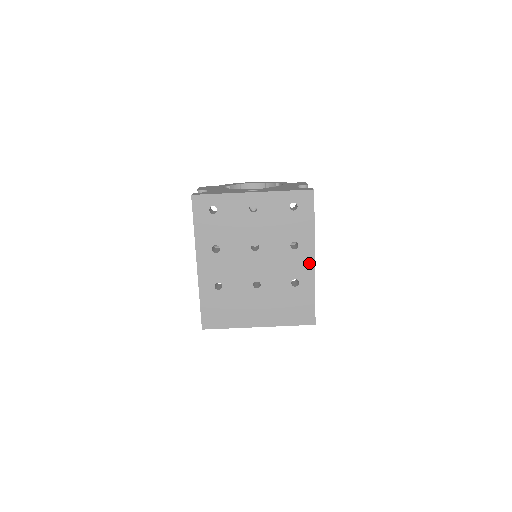
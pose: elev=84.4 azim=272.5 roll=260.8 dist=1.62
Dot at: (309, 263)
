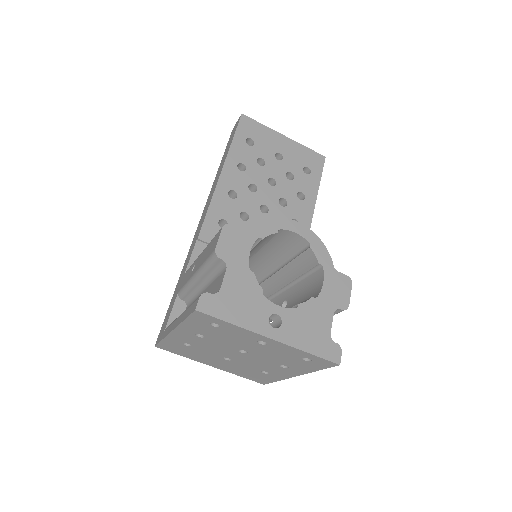
Dot at: (289, 375)
